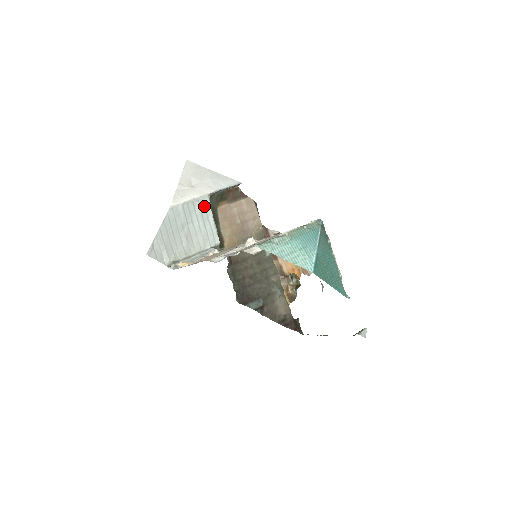
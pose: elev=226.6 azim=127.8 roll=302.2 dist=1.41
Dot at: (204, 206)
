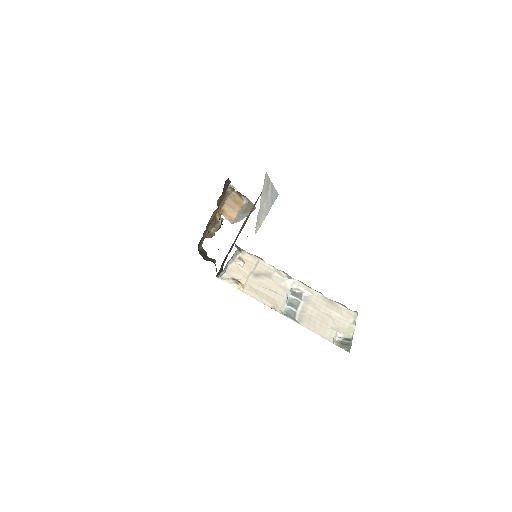
Dot at: occluded
